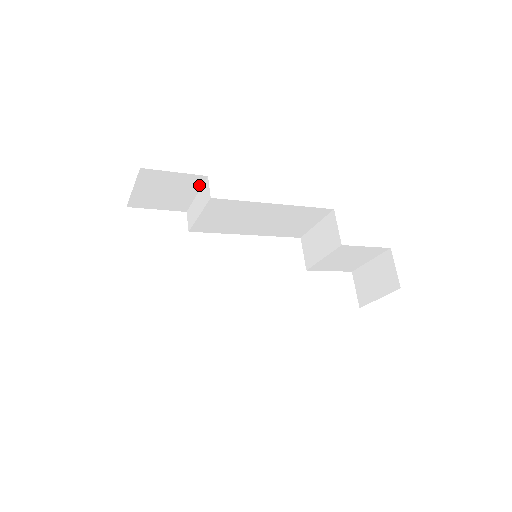
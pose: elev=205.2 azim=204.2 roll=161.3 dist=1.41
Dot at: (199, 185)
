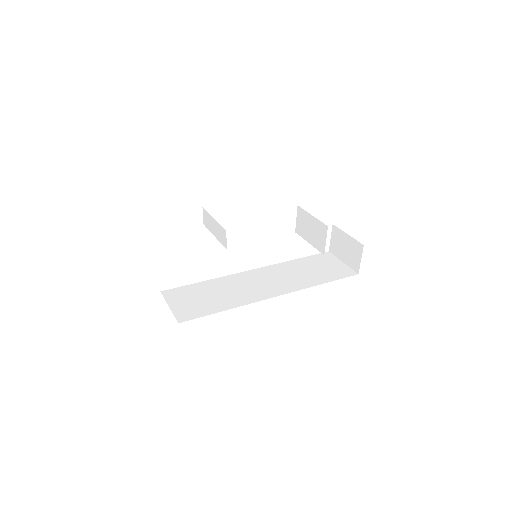
Dot at: occluded
